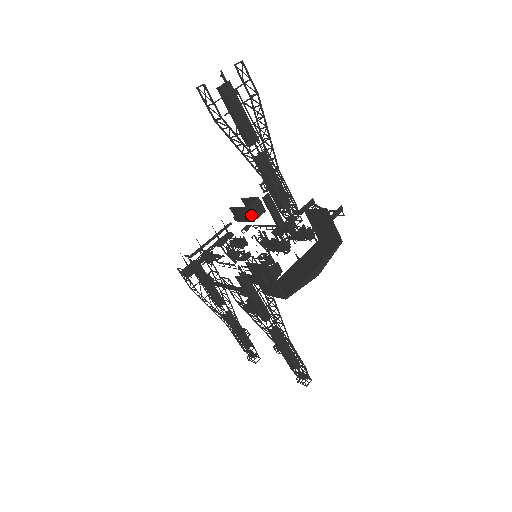
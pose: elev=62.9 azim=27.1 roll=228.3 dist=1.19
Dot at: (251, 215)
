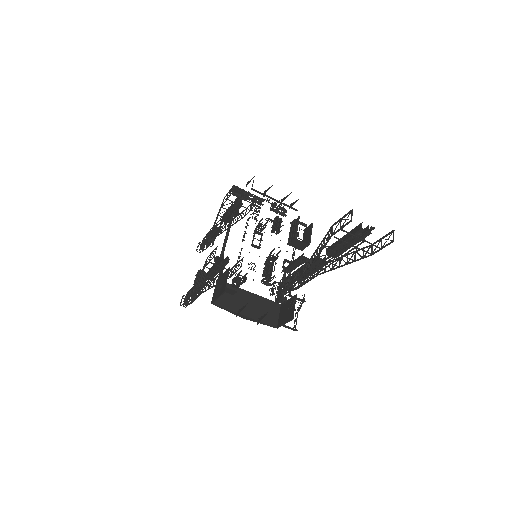
Dot at: (292, 242)
